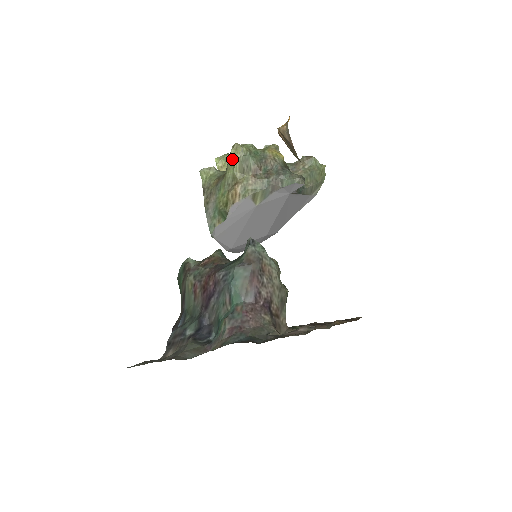
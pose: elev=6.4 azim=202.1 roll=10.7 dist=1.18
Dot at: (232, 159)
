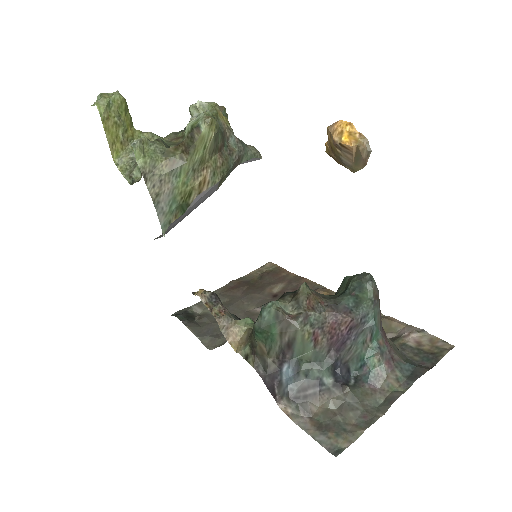
Dot at: (204, 138)
